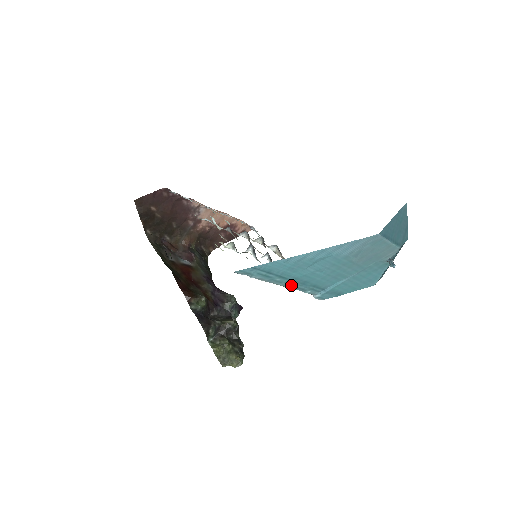
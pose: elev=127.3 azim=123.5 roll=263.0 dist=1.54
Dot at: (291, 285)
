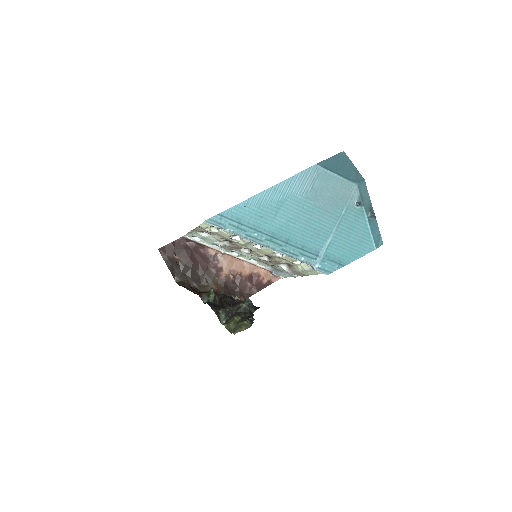
Dot at: (275, 246)
